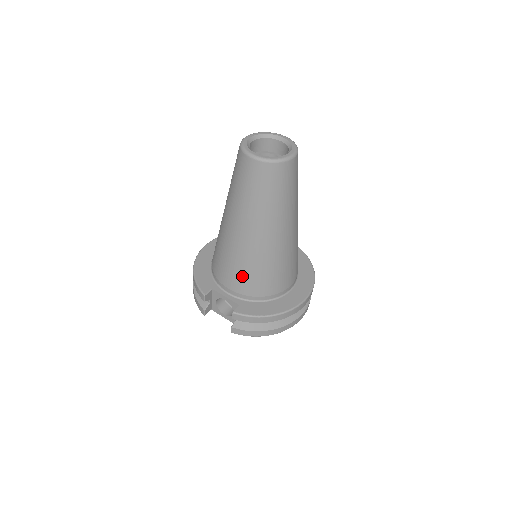
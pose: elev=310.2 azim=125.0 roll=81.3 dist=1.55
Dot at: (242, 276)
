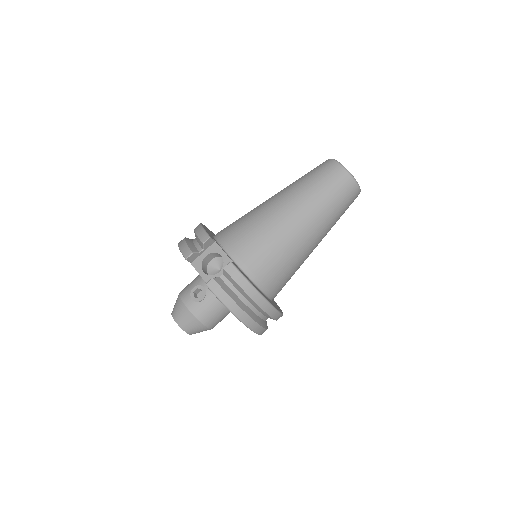
Dot at: (257, 244)
